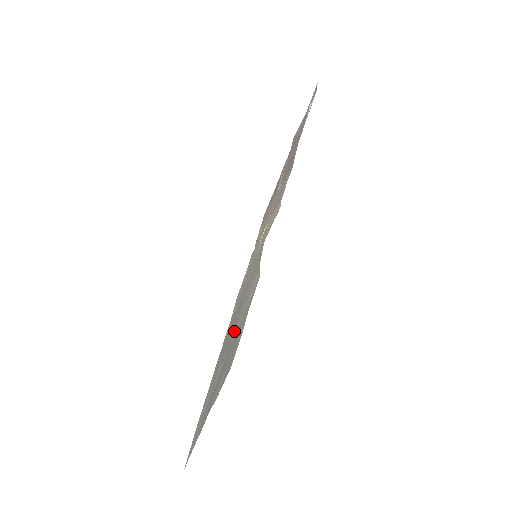
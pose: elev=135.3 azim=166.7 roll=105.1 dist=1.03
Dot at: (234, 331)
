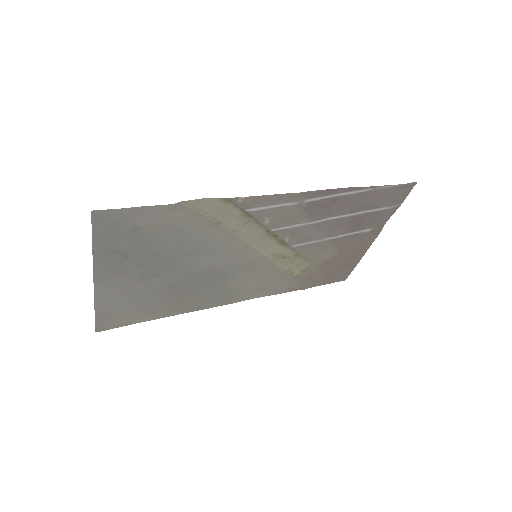
Dot at: (162, 248)
